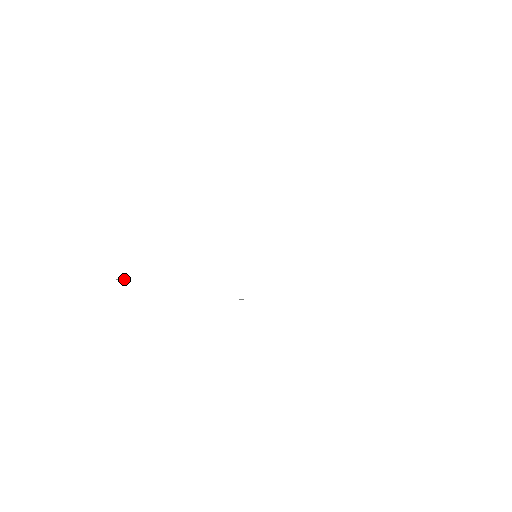
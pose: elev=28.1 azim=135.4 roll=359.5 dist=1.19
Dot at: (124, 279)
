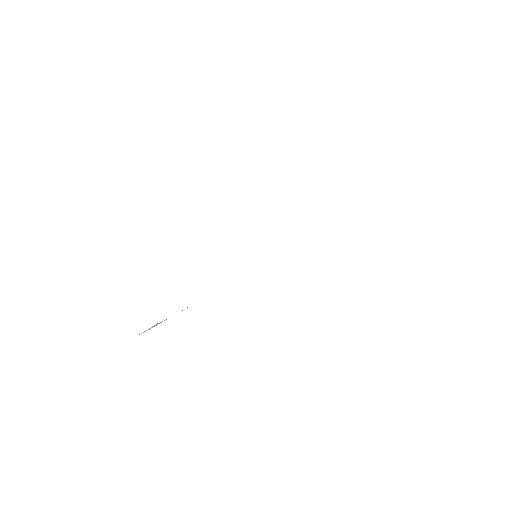
Dot at: (155, 325)
